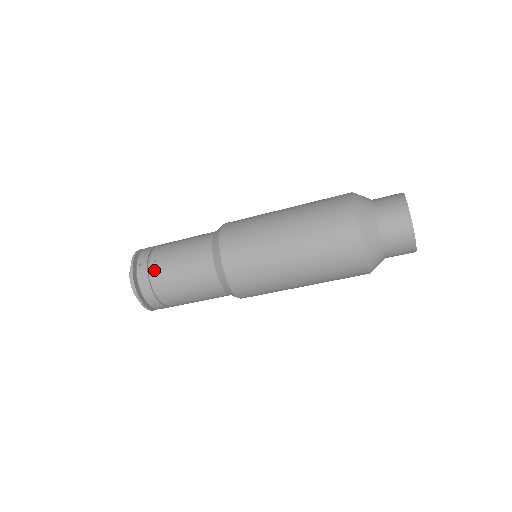
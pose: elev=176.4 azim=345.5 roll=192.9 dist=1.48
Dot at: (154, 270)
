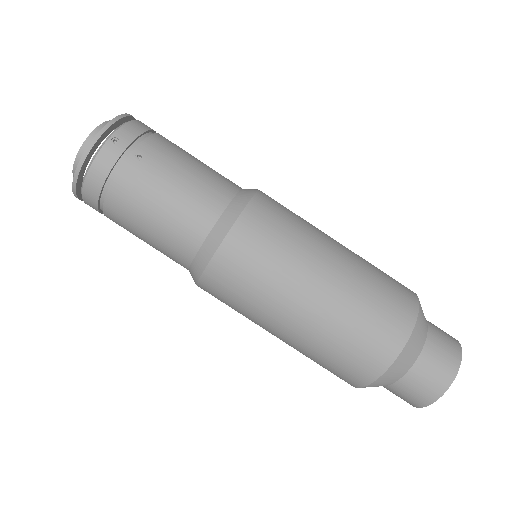
Dot at: (128, 167)
